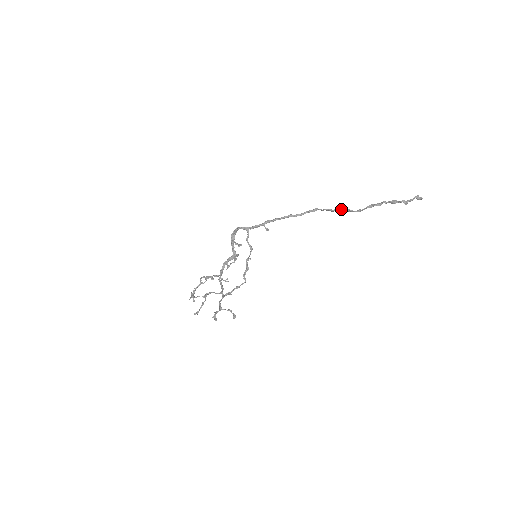
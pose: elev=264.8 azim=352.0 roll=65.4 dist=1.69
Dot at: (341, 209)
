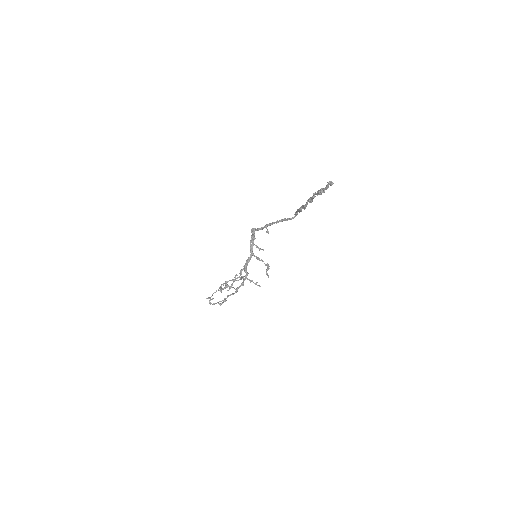
Dot at: occluded
